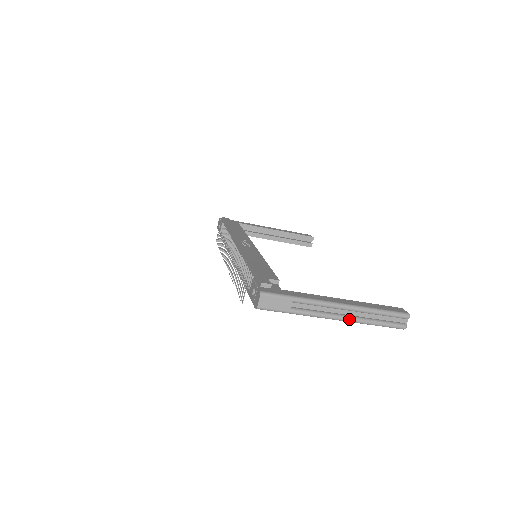
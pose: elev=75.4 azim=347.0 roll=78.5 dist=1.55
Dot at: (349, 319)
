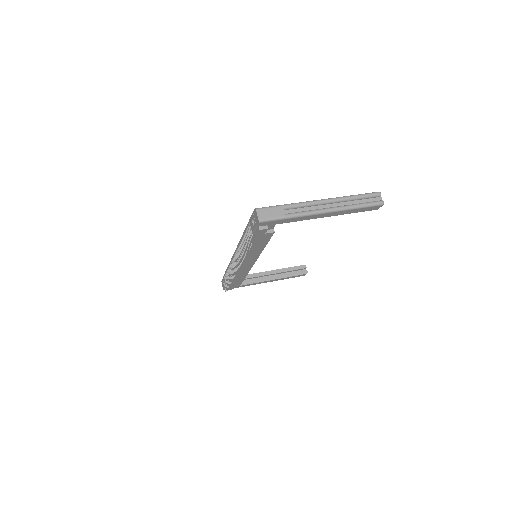
Dot at: (335, 208)
